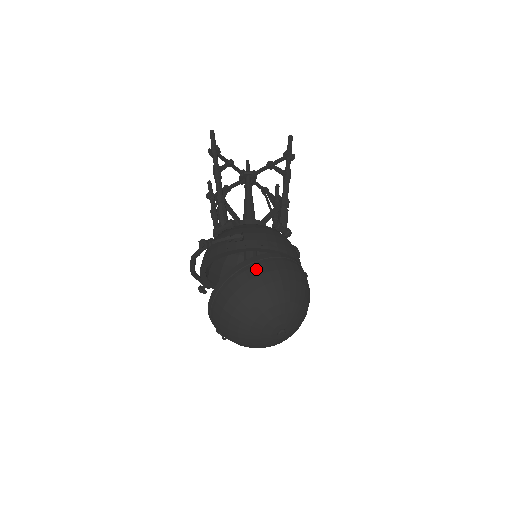
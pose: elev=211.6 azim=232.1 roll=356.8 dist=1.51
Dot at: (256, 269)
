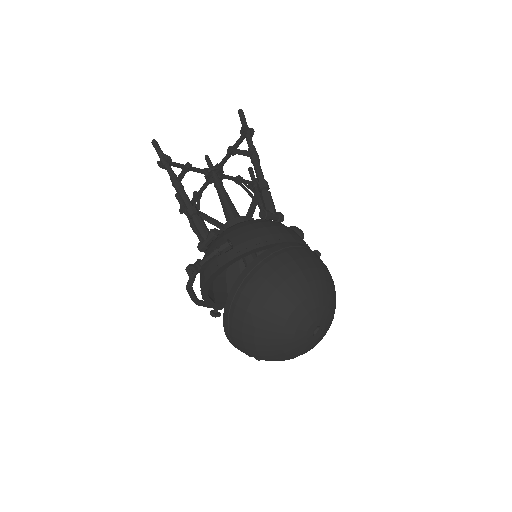
Dot at: (260, 274)
